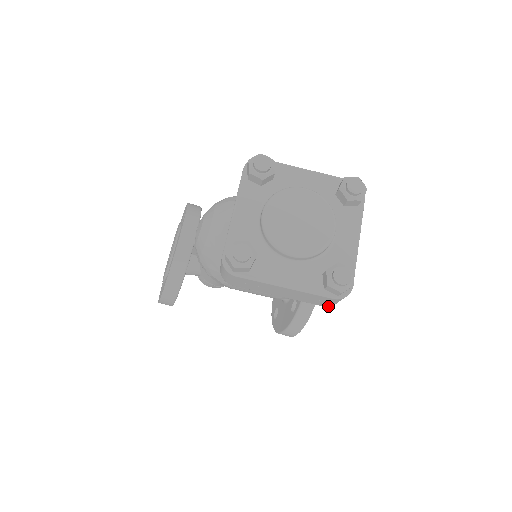
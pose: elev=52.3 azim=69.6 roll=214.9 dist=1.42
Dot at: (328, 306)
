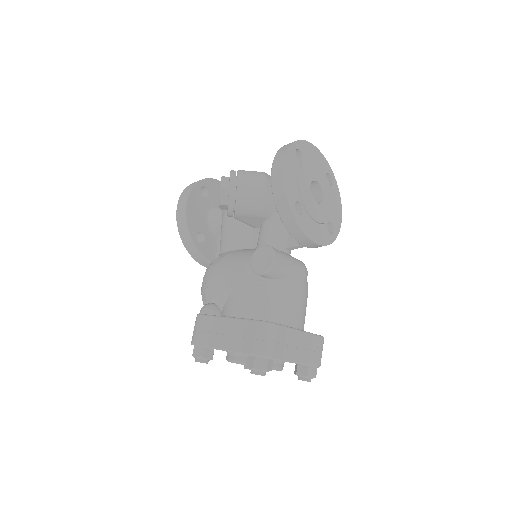
Dot at: occluded
